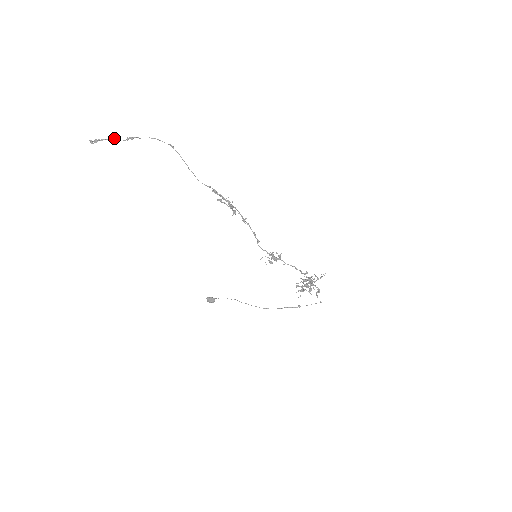
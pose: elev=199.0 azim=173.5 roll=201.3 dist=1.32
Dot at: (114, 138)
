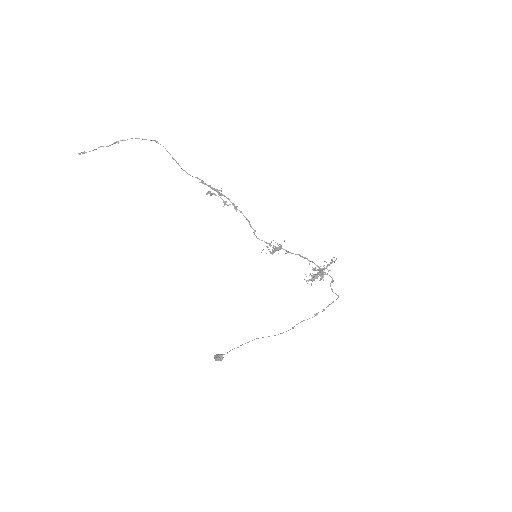
Dot at: (101, 146)
